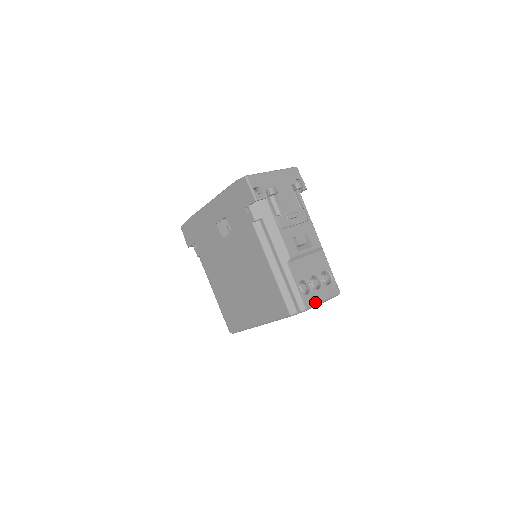
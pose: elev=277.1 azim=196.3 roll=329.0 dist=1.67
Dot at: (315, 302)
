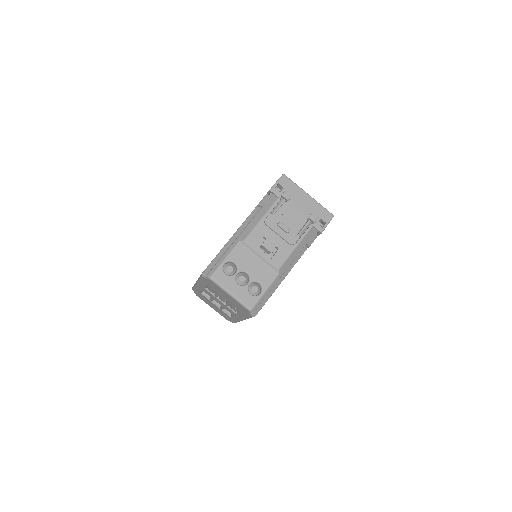
Dot at: (223, 284)
